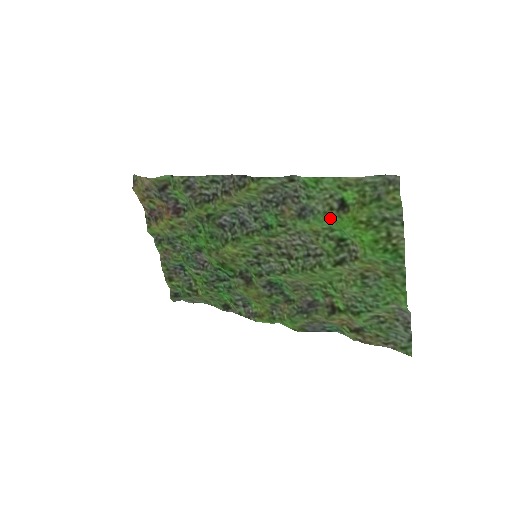
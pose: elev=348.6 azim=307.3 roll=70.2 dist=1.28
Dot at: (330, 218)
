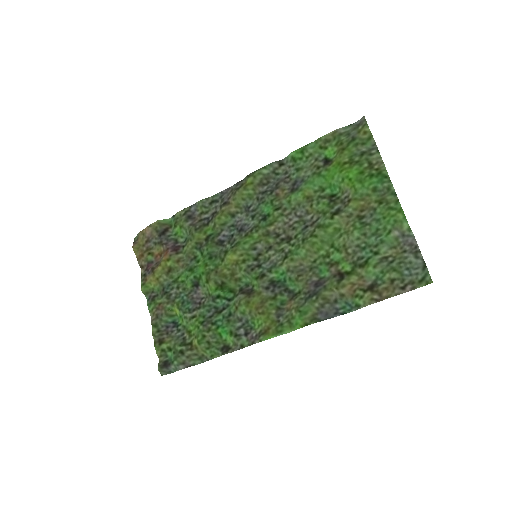
Dot at: (319, 176)
